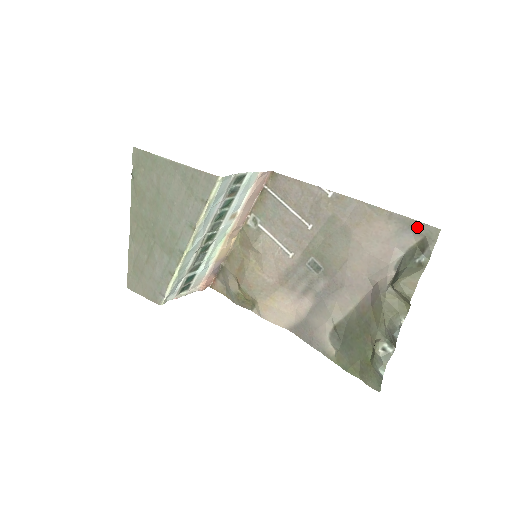
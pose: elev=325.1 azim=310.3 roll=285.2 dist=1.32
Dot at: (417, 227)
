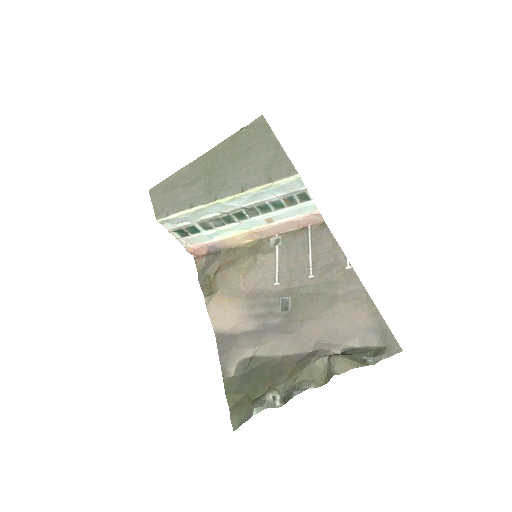
Dot at: (387, 336)
